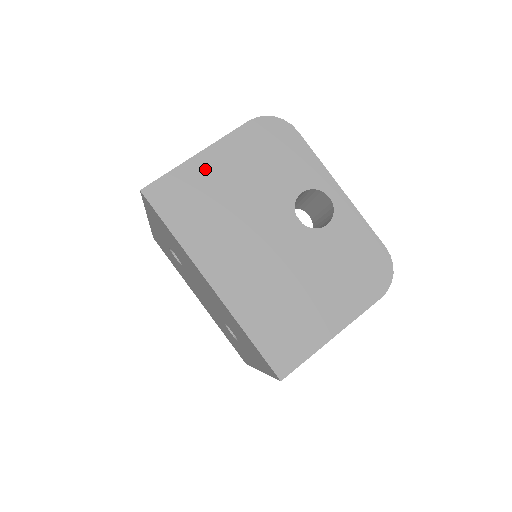
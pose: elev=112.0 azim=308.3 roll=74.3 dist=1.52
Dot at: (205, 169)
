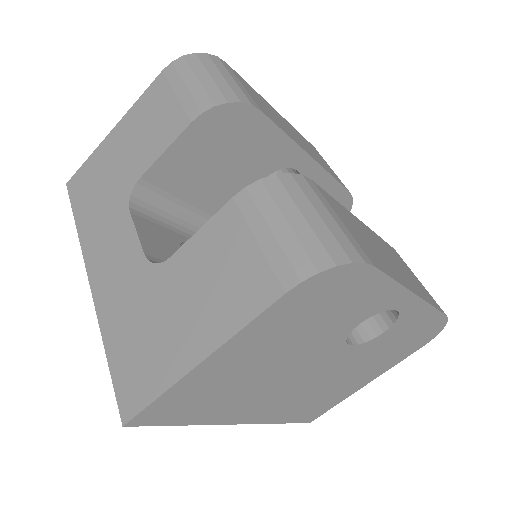
Dot at: (216, 370)
